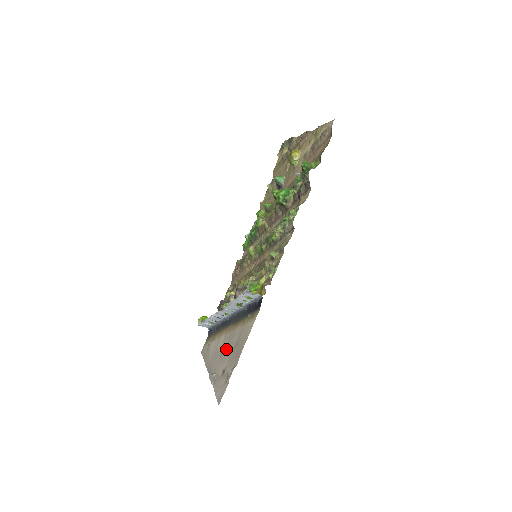
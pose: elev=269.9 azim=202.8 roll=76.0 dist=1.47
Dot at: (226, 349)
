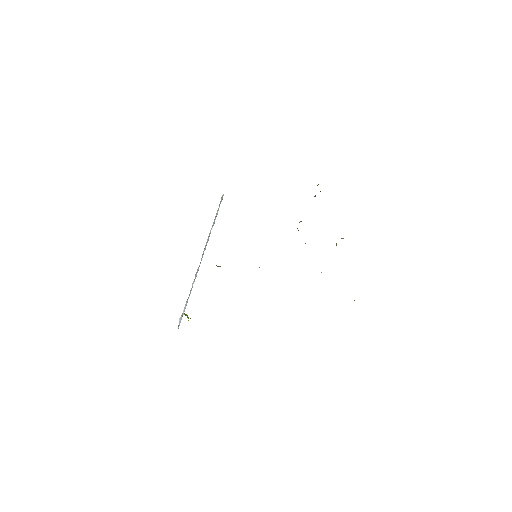
Dot at: occluded
